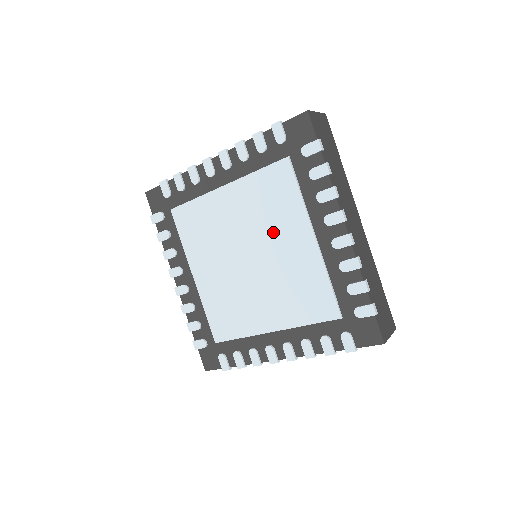
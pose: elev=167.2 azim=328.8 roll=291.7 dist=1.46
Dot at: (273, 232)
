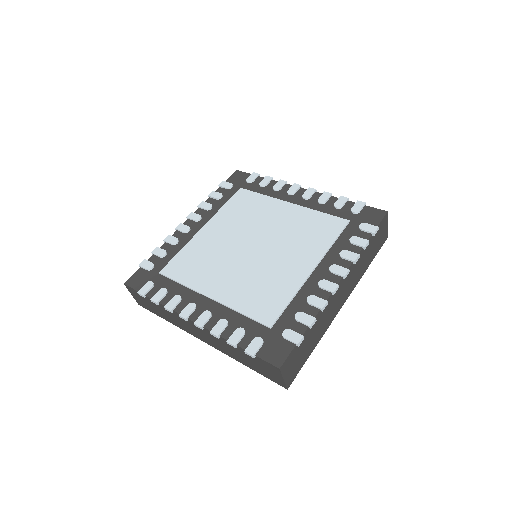
Dot at: (260, 221)
